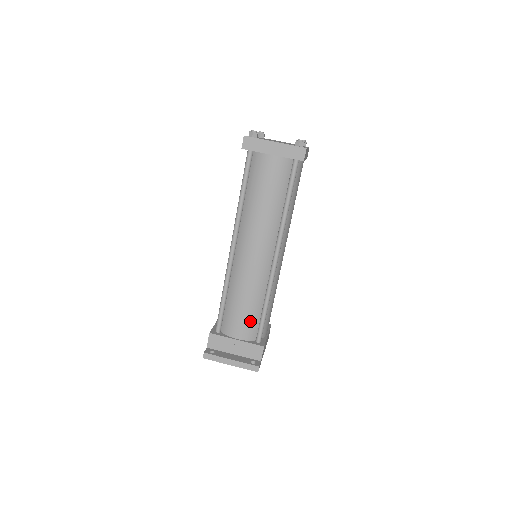
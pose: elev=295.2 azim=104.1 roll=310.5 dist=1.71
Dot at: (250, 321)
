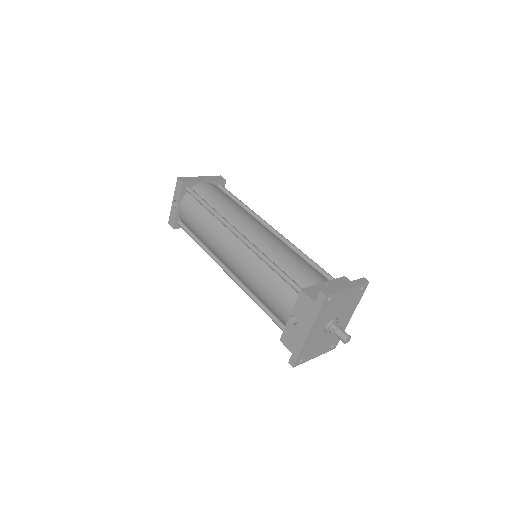
Dot at: (312, 269)
